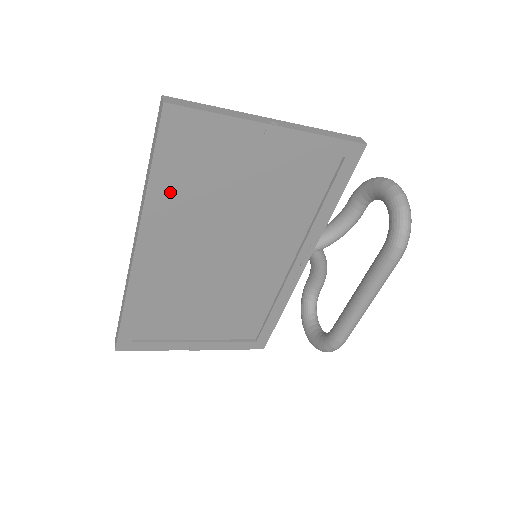
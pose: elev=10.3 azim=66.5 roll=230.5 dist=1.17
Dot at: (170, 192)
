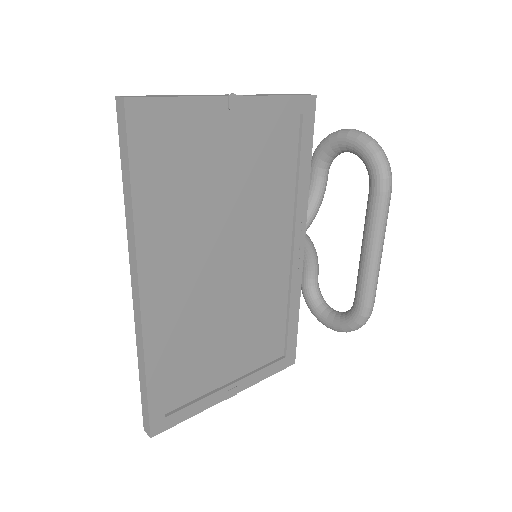
Dot at: (156, 207)
